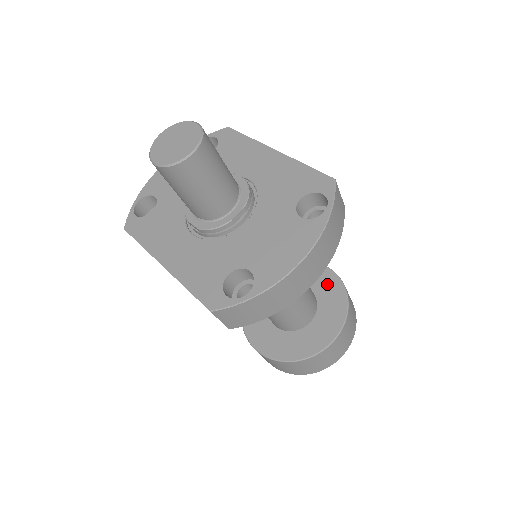
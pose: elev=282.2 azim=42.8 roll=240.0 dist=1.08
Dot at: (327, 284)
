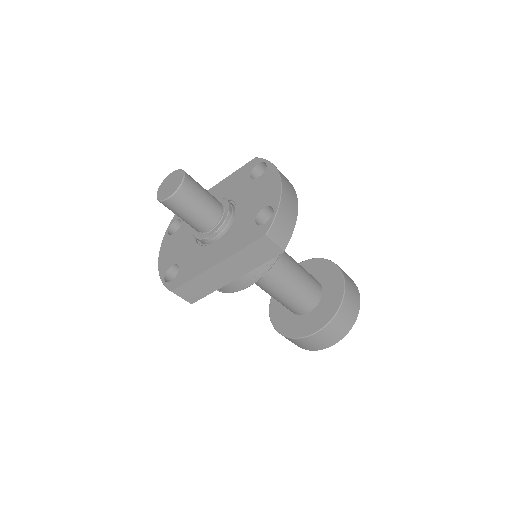
Dot at: (307, 268)
